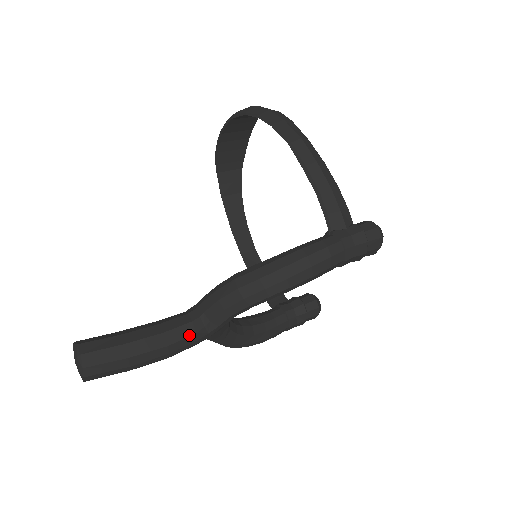
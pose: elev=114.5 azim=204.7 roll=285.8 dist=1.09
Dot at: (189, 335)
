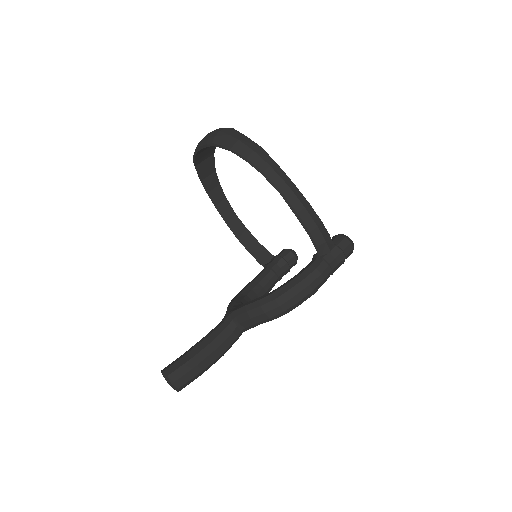
Dot at: (233, 341)
